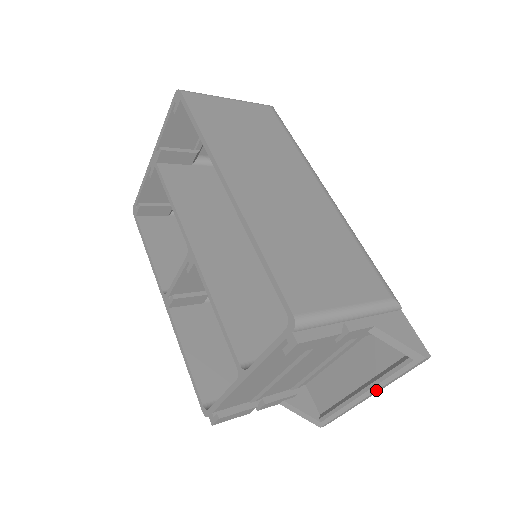
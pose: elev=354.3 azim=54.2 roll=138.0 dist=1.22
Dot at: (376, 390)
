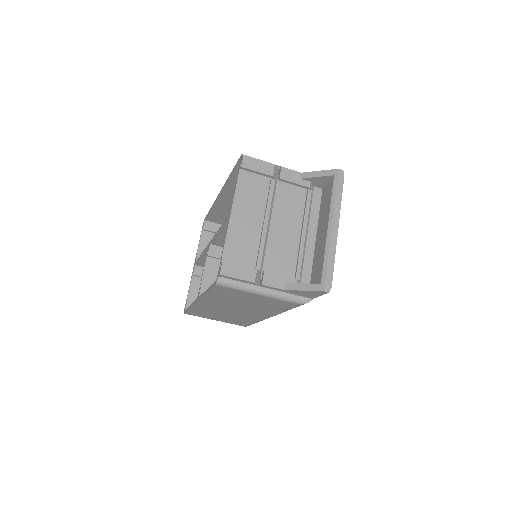
Dot at: (332, 215)
